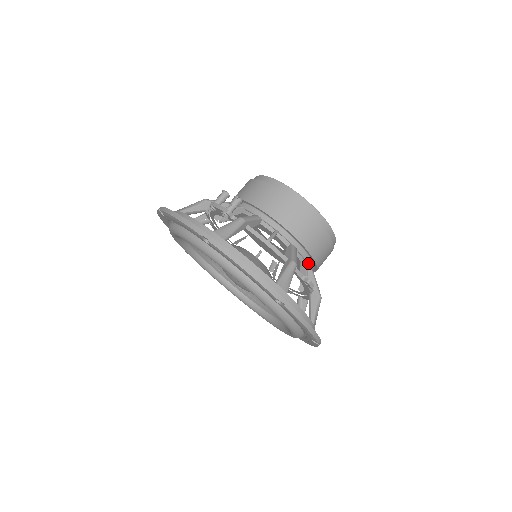
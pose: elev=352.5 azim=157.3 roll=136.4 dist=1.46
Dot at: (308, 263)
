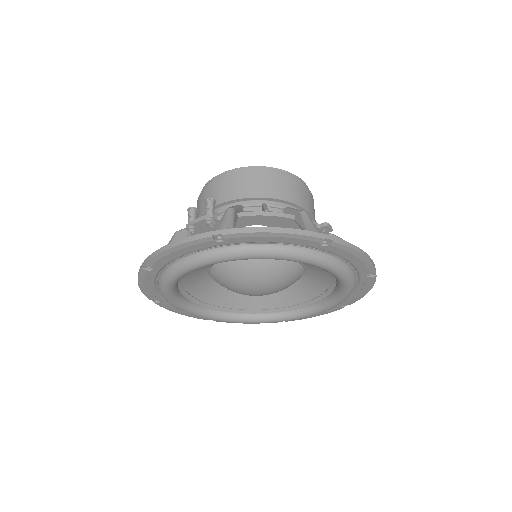
Dot at: occluded
